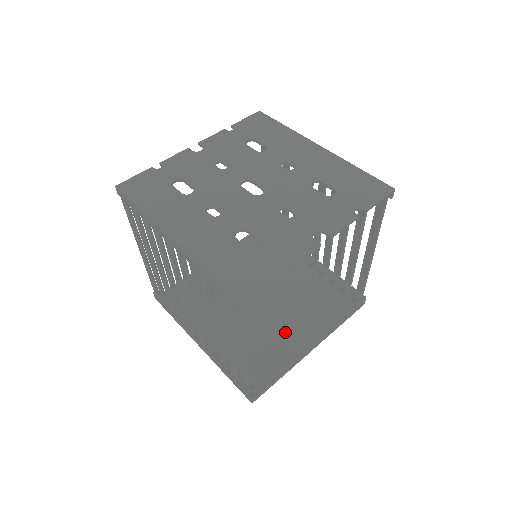
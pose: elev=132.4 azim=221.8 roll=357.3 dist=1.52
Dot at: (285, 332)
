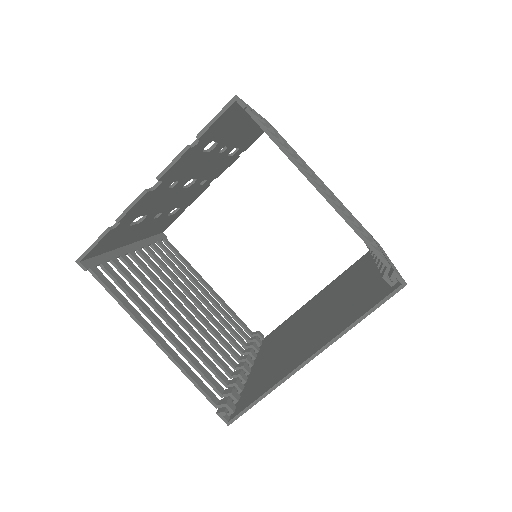
Dot at: (304, 345)
